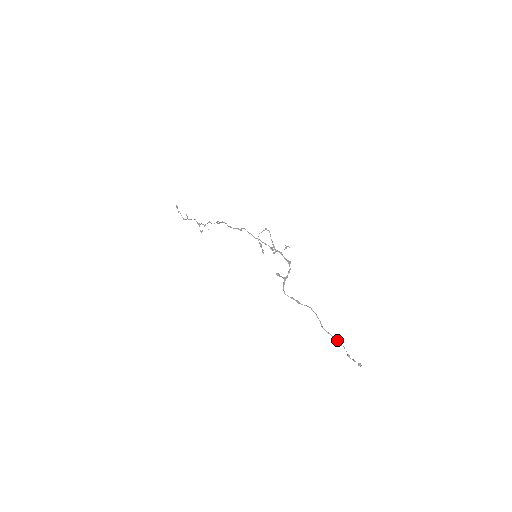
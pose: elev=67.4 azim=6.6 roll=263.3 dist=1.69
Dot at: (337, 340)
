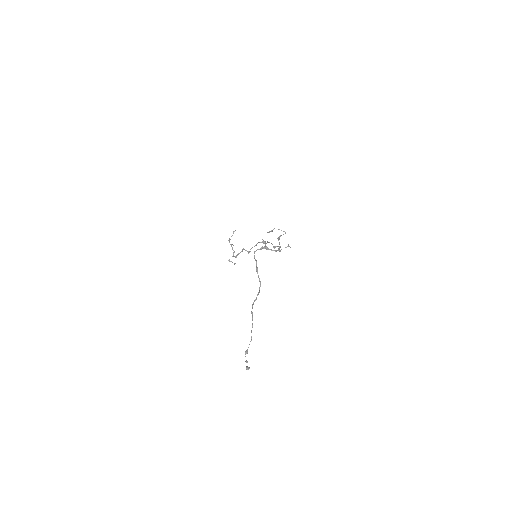
Dot at: occluded
